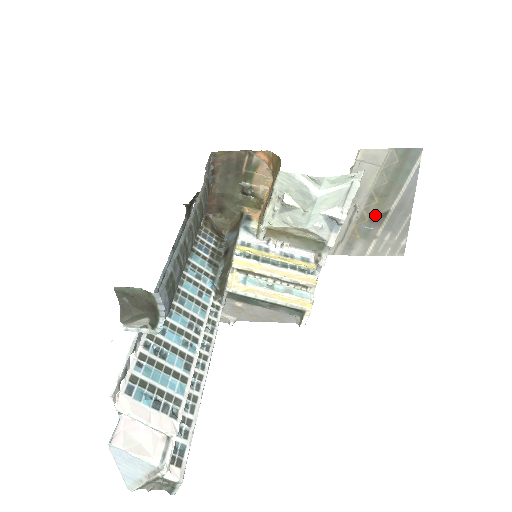
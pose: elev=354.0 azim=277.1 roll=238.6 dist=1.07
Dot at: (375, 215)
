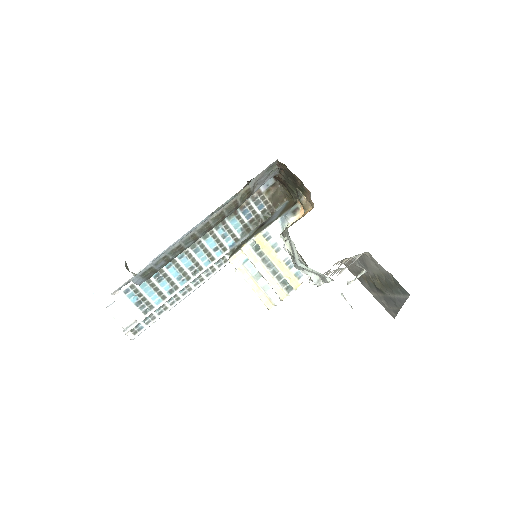
Dot at: (376, 286)
